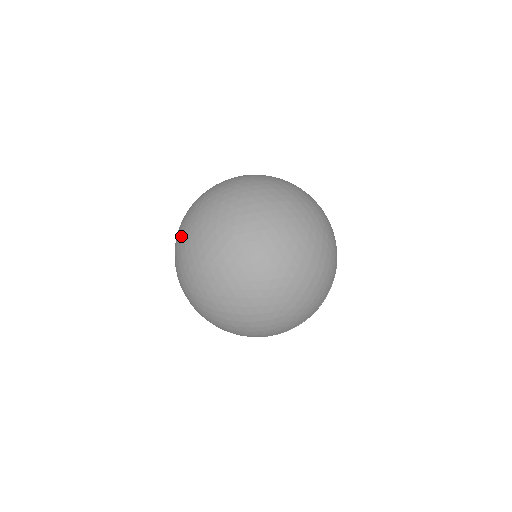
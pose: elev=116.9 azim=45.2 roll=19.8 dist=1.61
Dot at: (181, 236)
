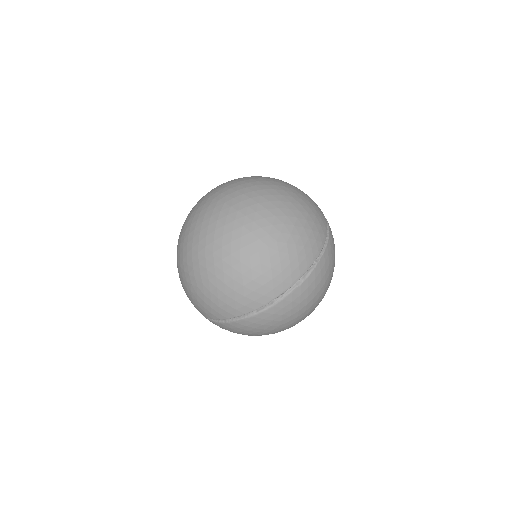
Dot at: occluded
